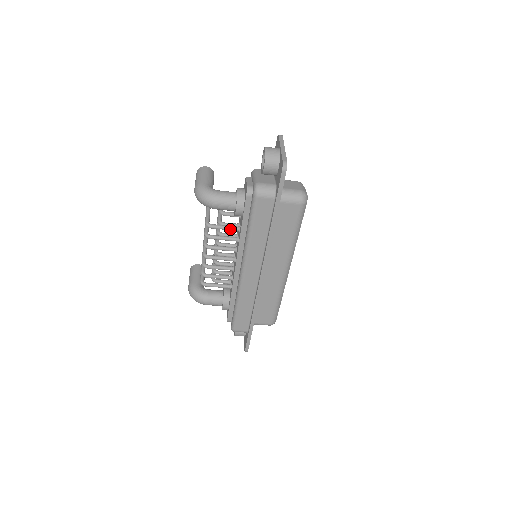
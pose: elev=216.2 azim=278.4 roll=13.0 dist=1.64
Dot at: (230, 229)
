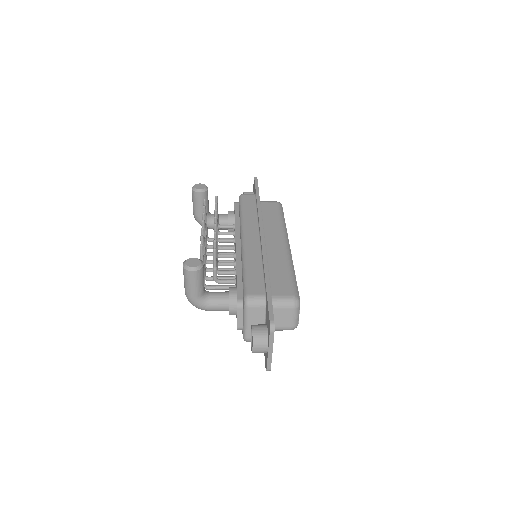
Dot at: (226, 289)
